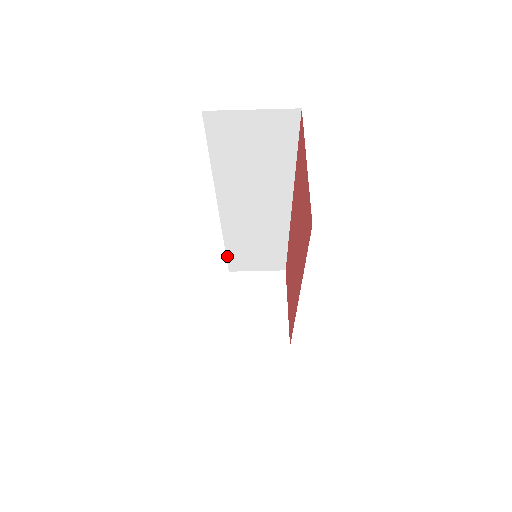
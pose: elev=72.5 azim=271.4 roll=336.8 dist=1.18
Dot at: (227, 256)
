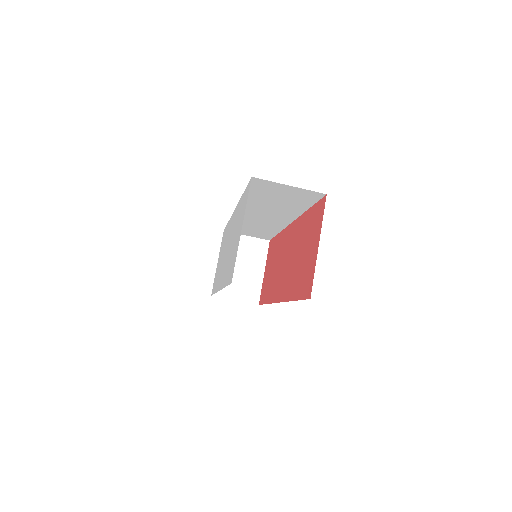
Dot at: occluded
